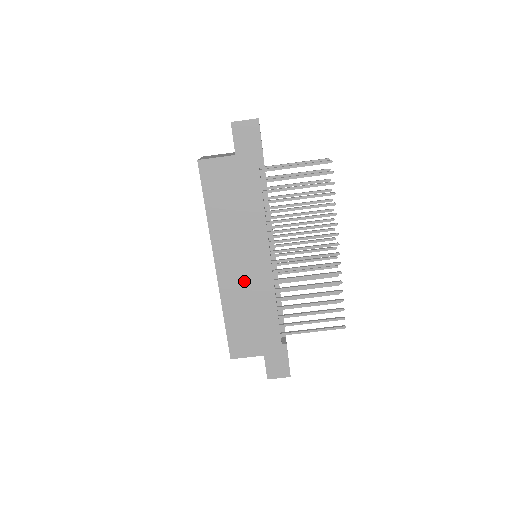
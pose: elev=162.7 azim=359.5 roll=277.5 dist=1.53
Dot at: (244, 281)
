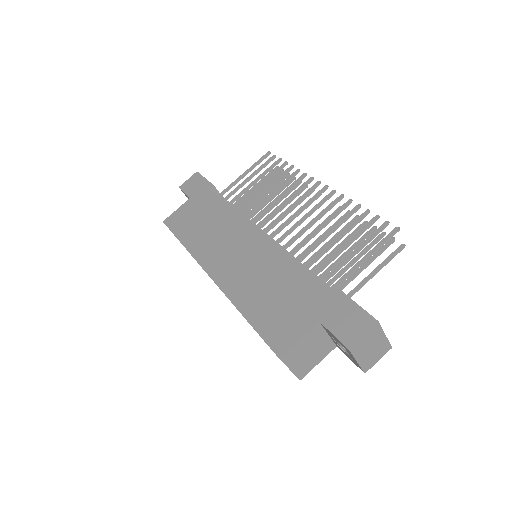
Dot at: (244, 266)
